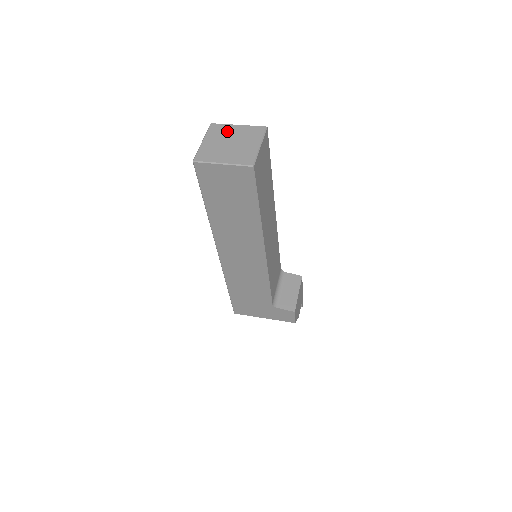
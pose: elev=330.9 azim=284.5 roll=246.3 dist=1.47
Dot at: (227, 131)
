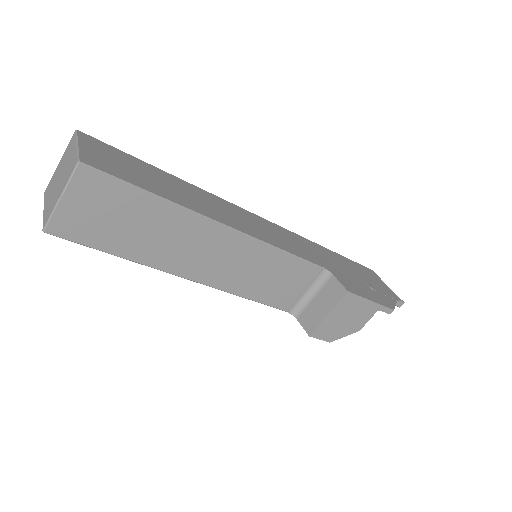
Dot at: (69, 153)
